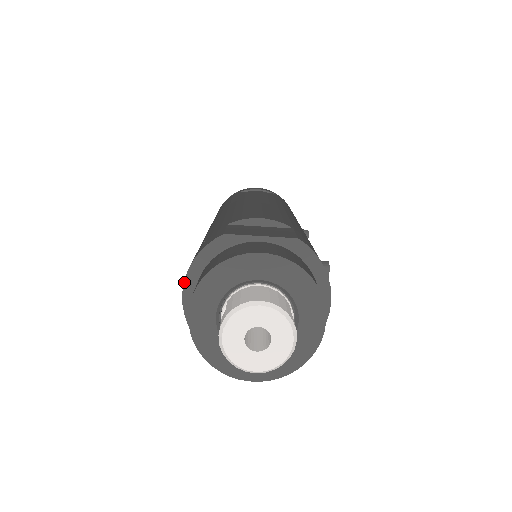
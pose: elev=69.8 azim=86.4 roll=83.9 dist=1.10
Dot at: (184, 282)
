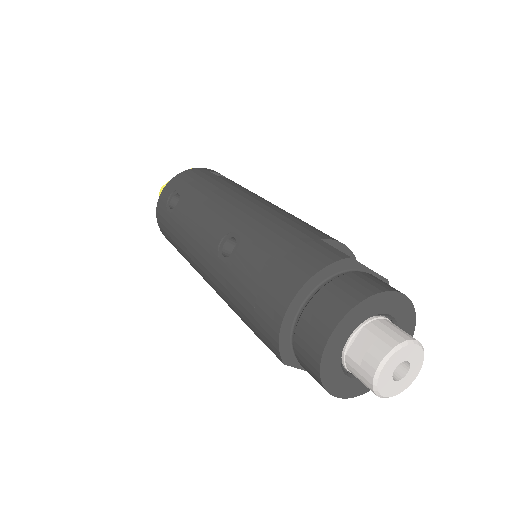
Dot at: (301, 289)
